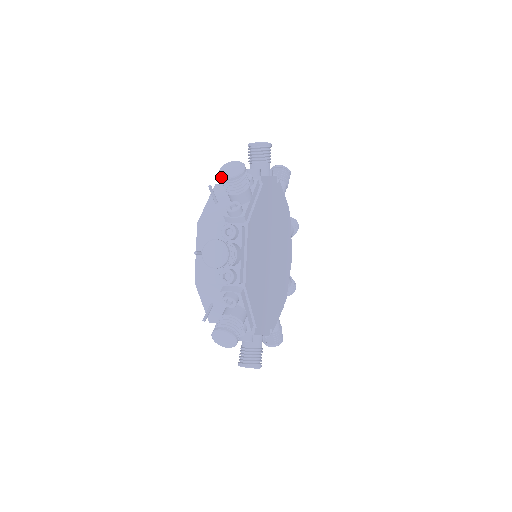
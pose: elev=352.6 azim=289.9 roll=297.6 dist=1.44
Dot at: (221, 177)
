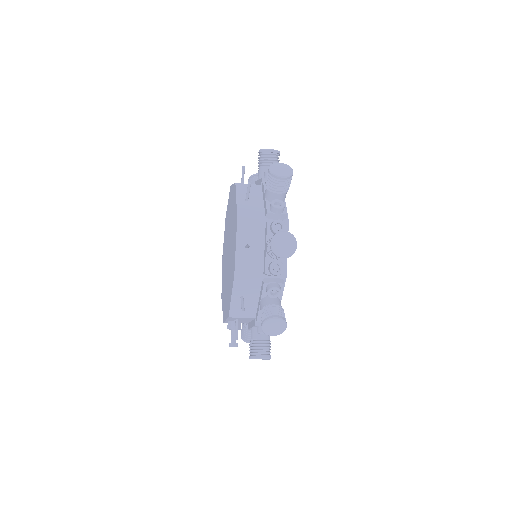
Dot at: (253, 174)
